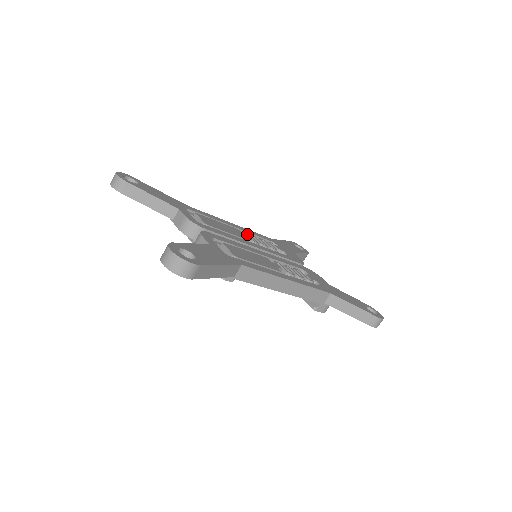
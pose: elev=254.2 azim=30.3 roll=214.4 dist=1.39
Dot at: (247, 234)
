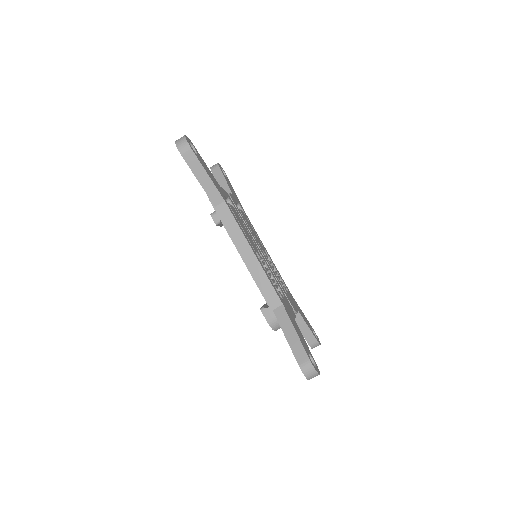
Dot at: occluded
